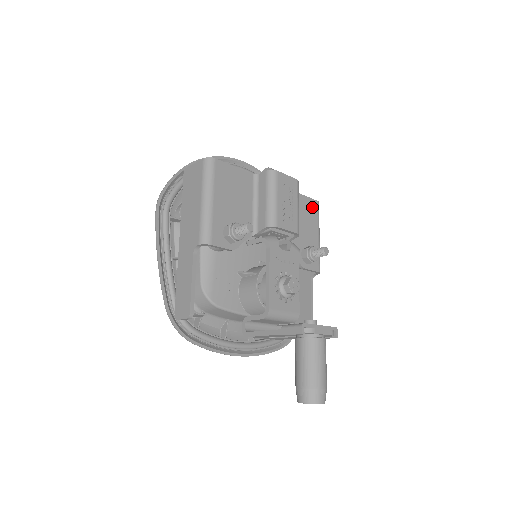
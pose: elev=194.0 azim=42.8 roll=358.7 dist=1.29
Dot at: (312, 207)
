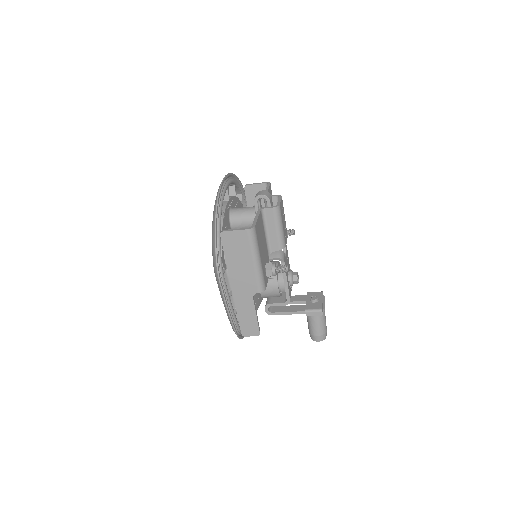
Dot at: (271, 193)
